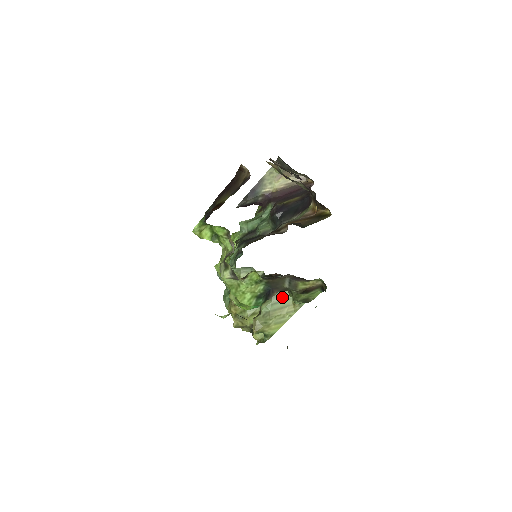
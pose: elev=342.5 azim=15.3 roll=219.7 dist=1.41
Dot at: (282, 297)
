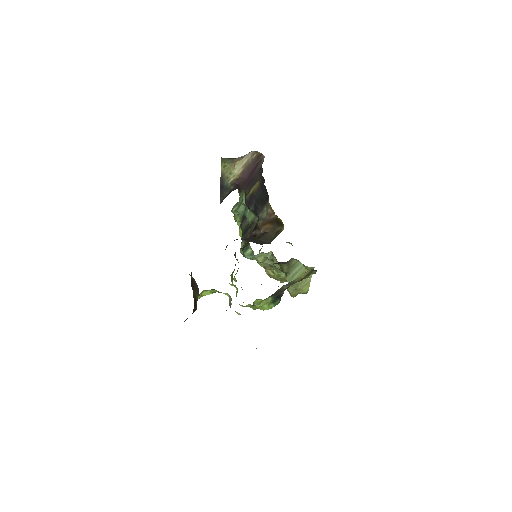
Dot at: (296, 268)
